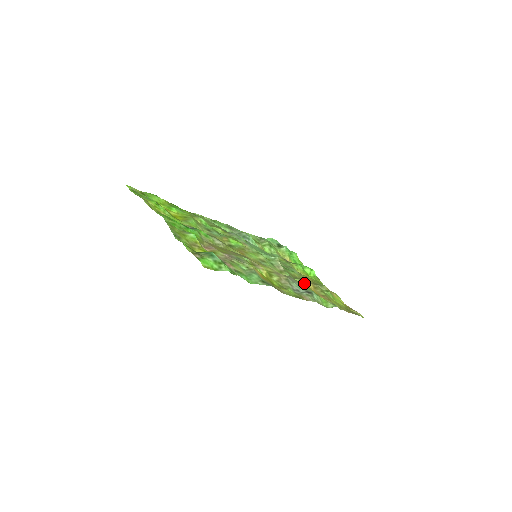
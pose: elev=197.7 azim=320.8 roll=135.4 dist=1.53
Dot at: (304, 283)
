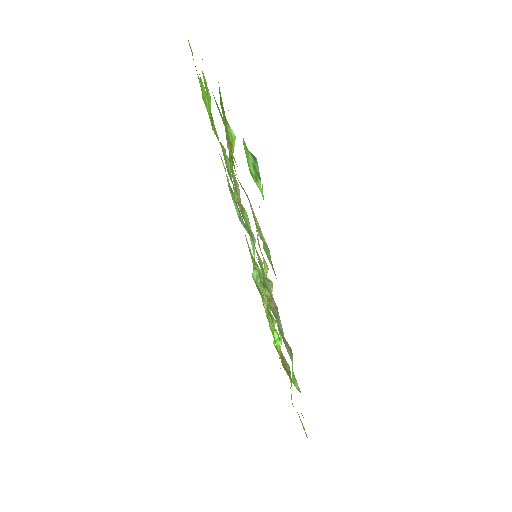
Dot at: (281, 336)
